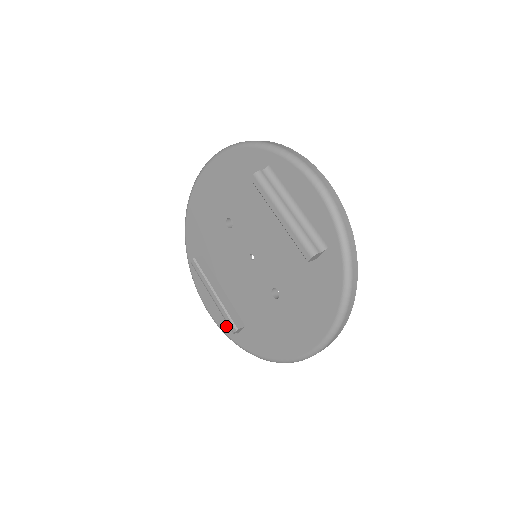
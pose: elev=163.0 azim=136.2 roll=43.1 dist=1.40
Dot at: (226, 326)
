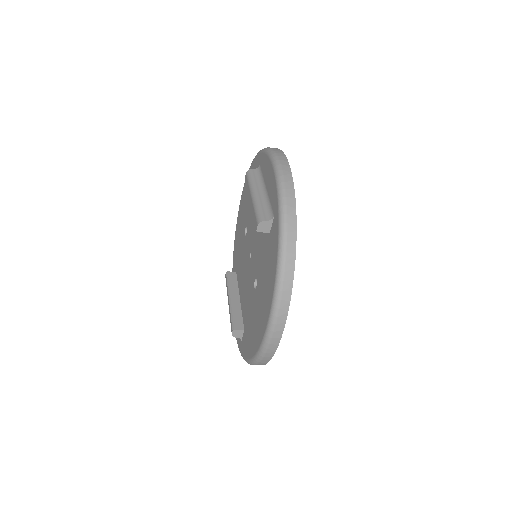
Dot at: occluded
